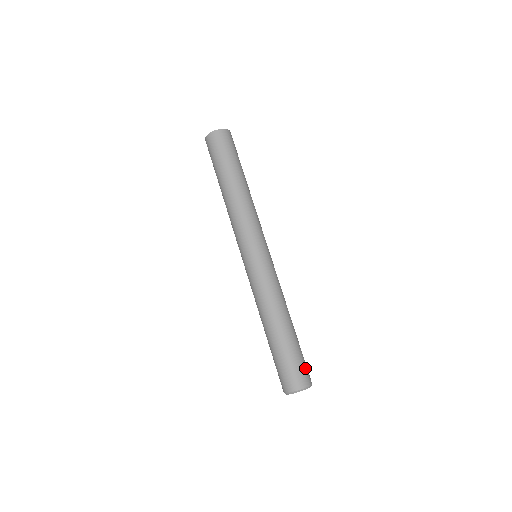
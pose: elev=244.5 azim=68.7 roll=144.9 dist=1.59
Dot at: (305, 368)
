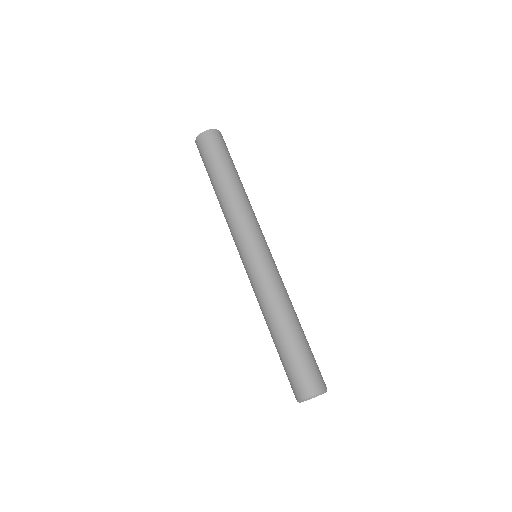
Dot at: (319, 371)
